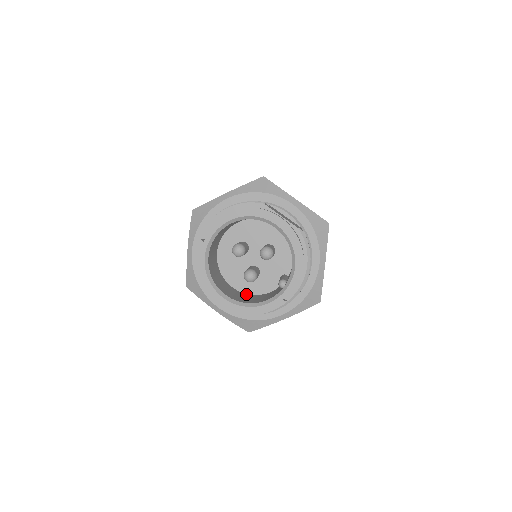
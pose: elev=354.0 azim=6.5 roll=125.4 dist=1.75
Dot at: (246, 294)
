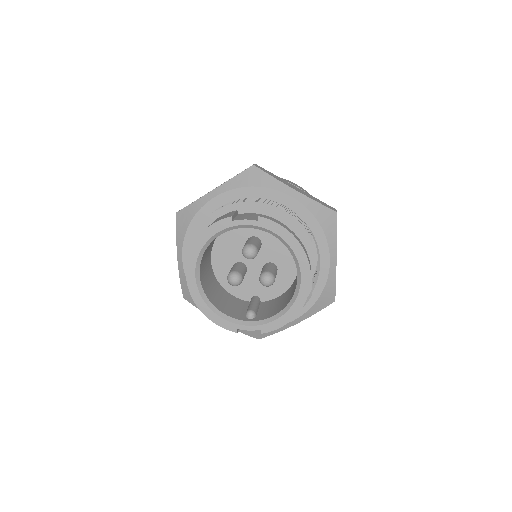
Dot at: (215, 277)
